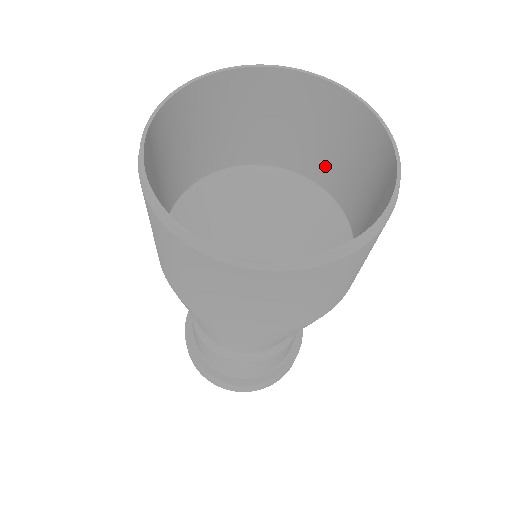
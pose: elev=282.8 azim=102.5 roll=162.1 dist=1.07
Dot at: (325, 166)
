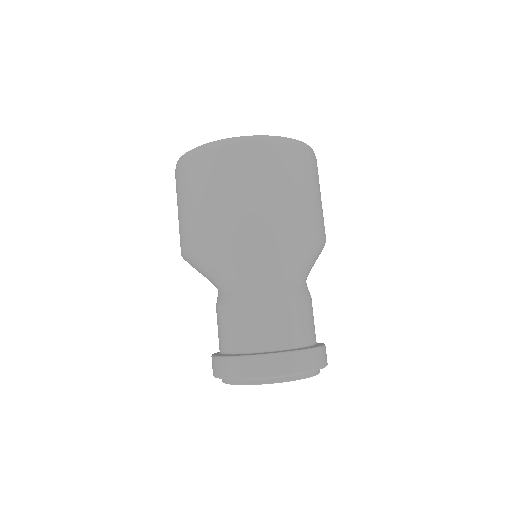
Dot at: occluded
